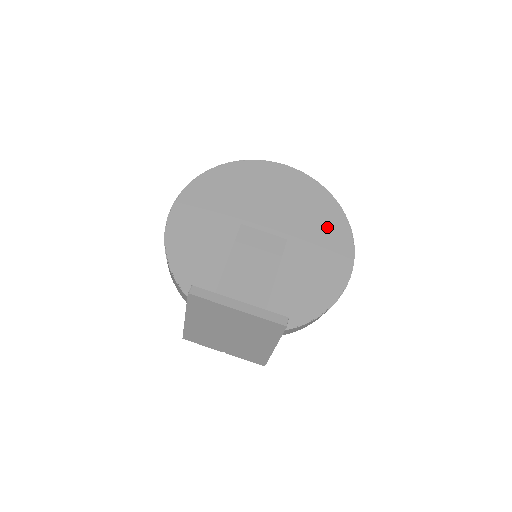
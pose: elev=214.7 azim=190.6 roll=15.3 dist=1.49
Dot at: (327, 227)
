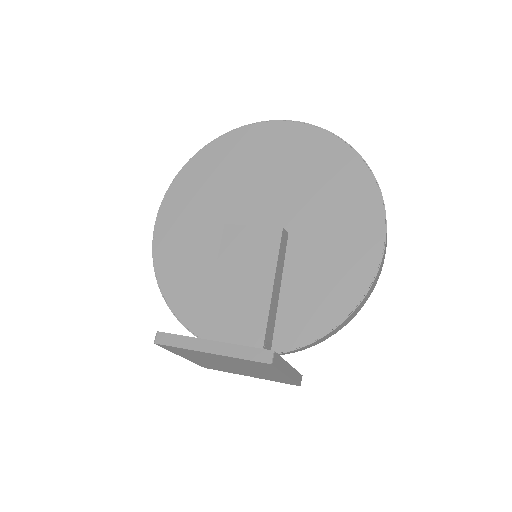
Dot at: (342, 189)
